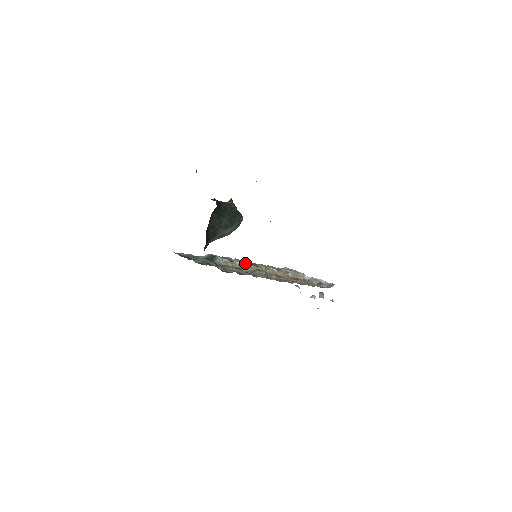
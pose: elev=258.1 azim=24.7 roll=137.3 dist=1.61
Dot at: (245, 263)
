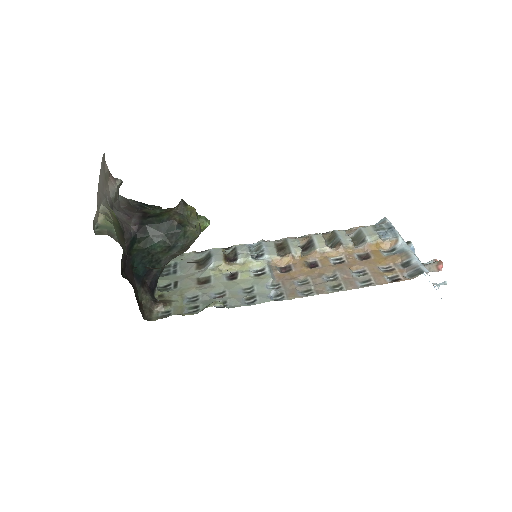
Dot at: (261, 255)
